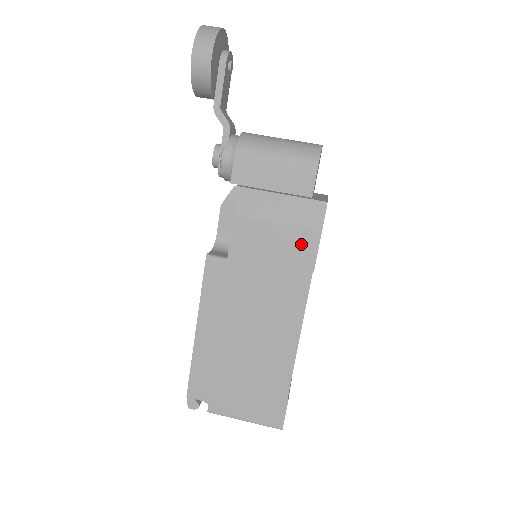
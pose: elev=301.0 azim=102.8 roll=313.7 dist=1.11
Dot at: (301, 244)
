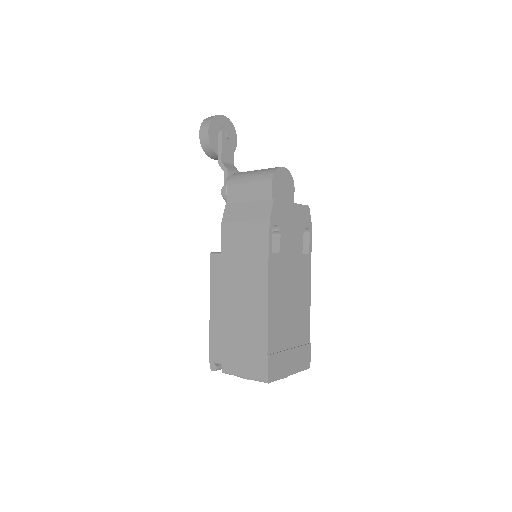
Dot at: (259, 232)
